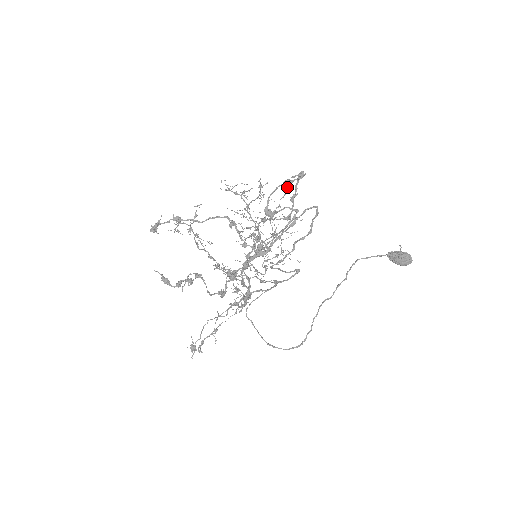
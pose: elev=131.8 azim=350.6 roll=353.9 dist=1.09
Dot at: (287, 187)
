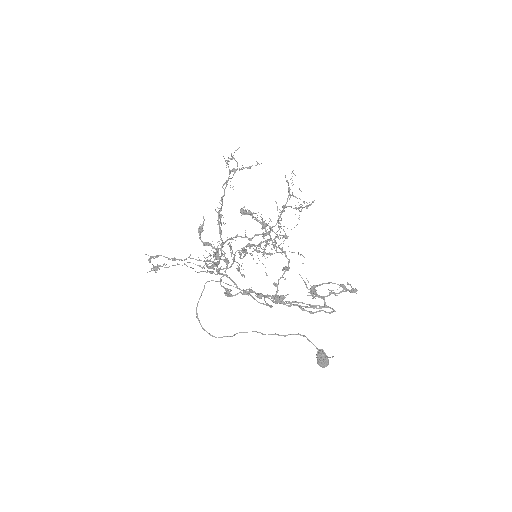
Dot at: occluded
